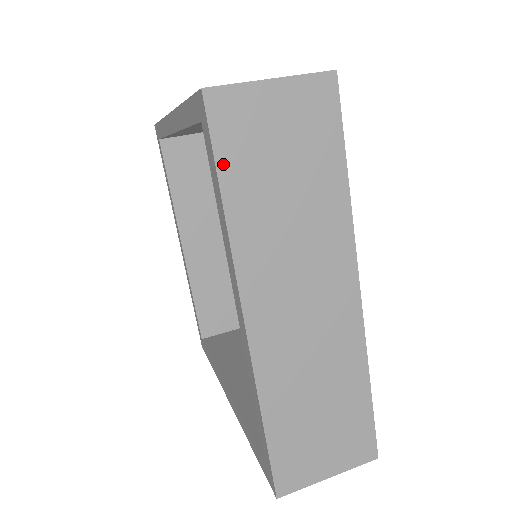
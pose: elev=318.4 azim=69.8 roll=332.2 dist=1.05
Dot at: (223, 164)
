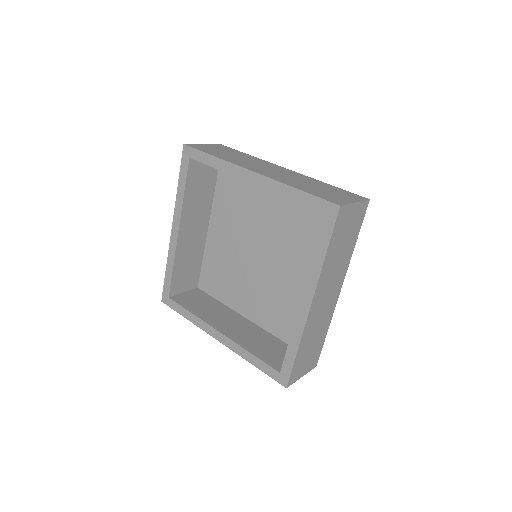
Dot at: (205, 152)
